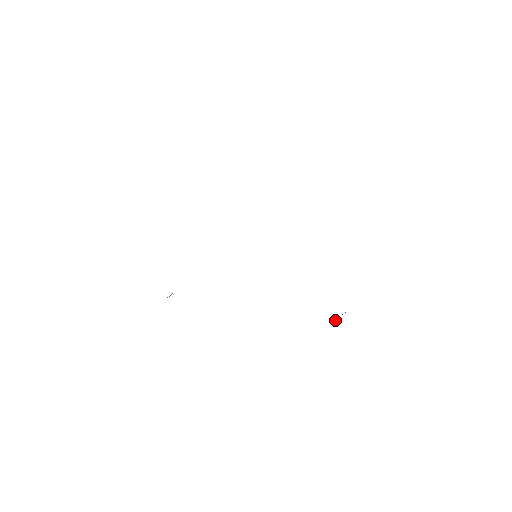
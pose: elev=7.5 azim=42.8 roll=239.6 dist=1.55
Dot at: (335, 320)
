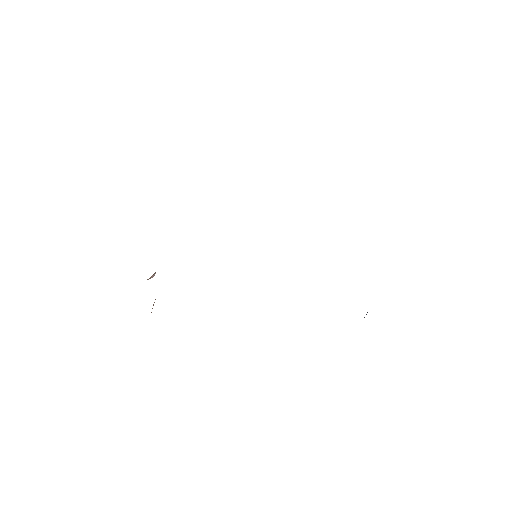
Dot at: (366, 314)
